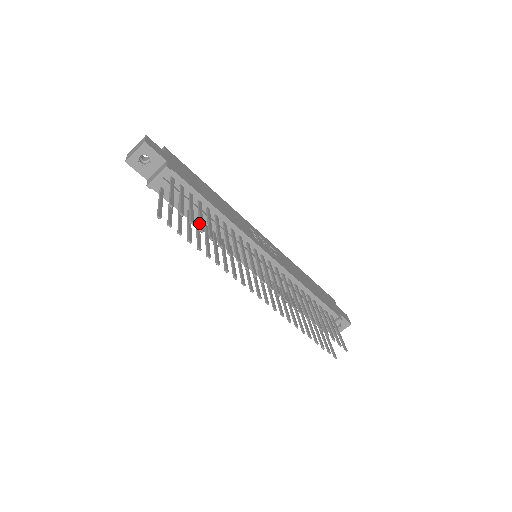
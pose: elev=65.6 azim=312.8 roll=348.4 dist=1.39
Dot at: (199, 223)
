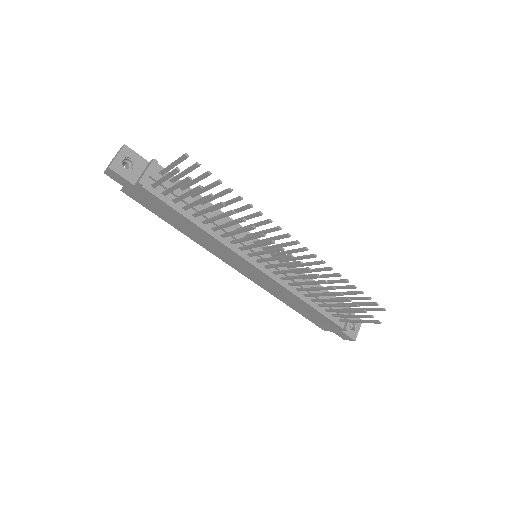
Dot at: (212, 183)
